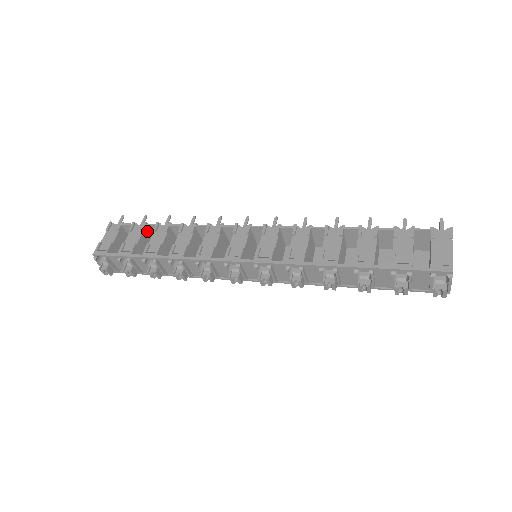
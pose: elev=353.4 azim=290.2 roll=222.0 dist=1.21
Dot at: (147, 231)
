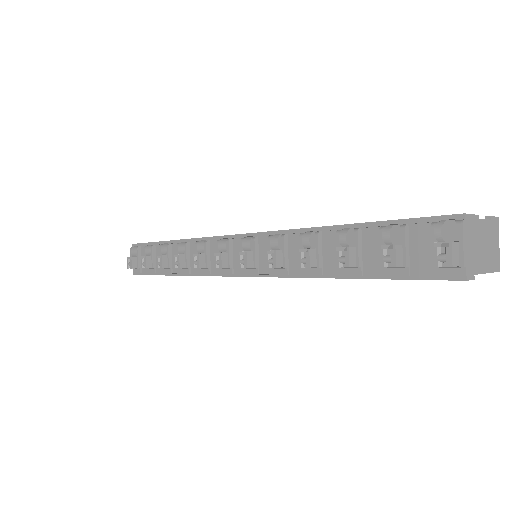
Dot at: occluded
